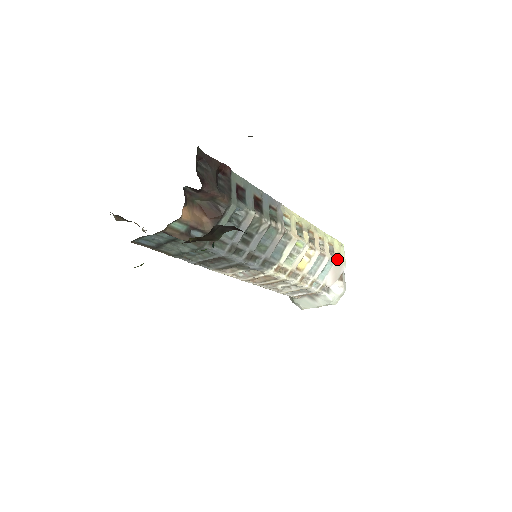
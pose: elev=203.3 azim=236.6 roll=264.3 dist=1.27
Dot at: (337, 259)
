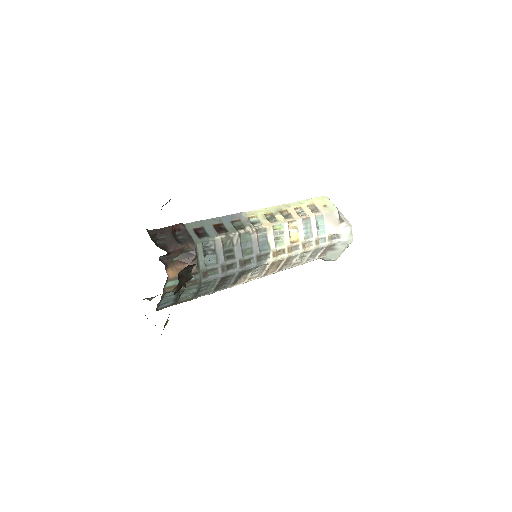
Dot at: (324, 211)
